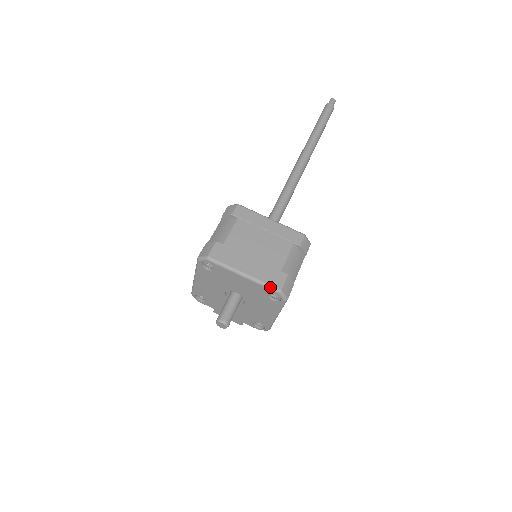
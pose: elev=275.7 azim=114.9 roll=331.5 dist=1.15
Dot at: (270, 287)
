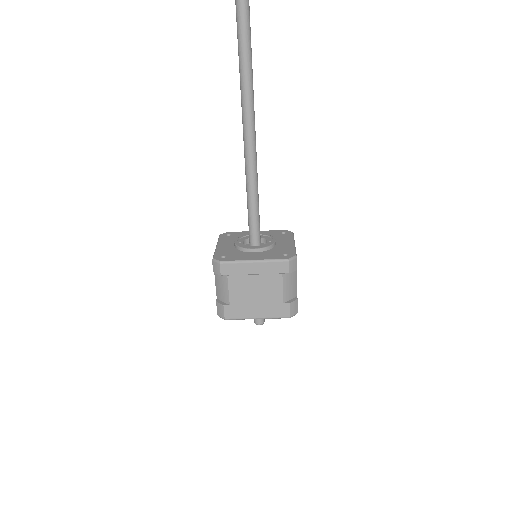
Dot at: occluded
